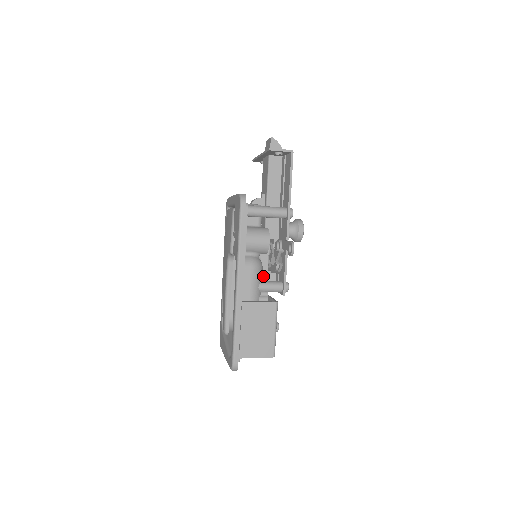
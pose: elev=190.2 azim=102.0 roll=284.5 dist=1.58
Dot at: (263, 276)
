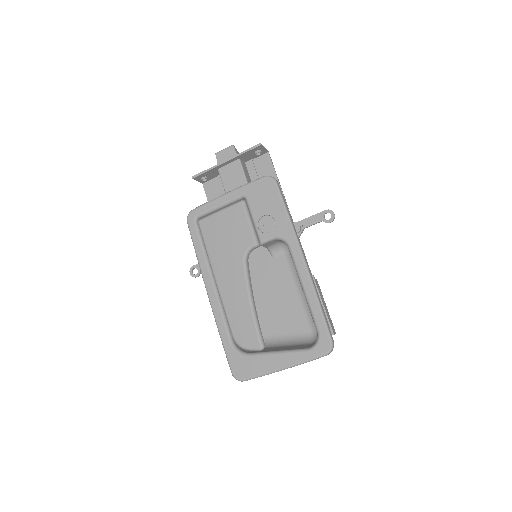
Dot at: occluded
